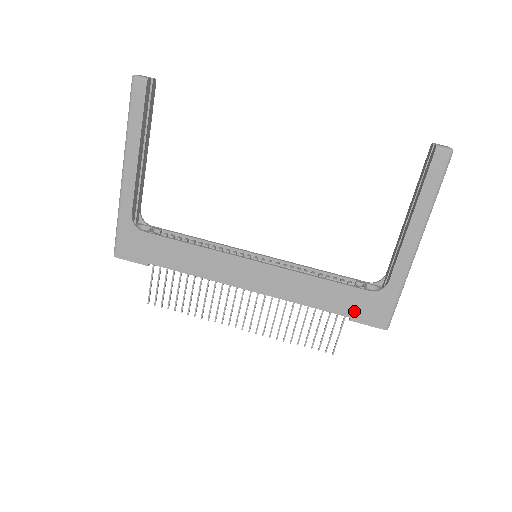
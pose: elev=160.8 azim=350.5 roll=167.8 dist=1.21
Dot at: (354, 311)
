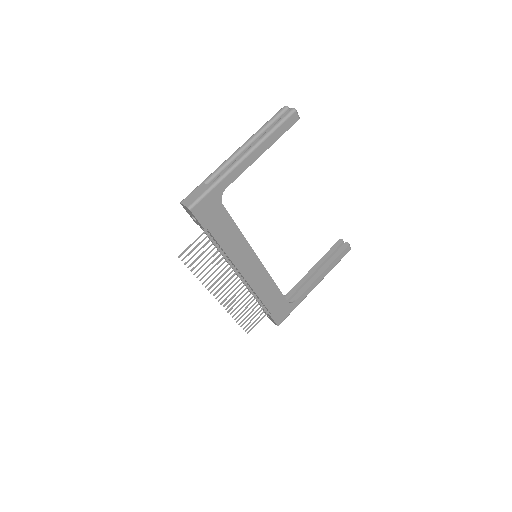
Dot at: (275, 311)
